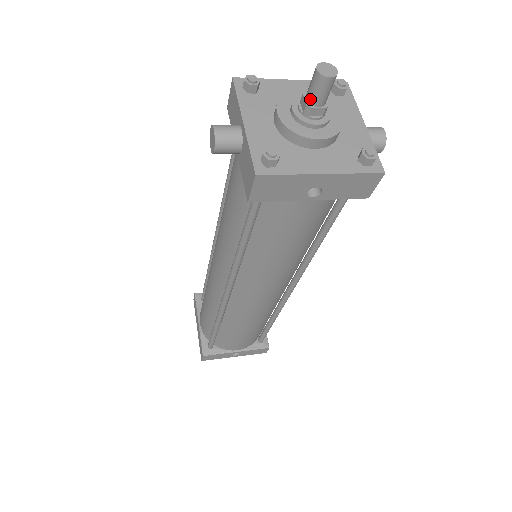
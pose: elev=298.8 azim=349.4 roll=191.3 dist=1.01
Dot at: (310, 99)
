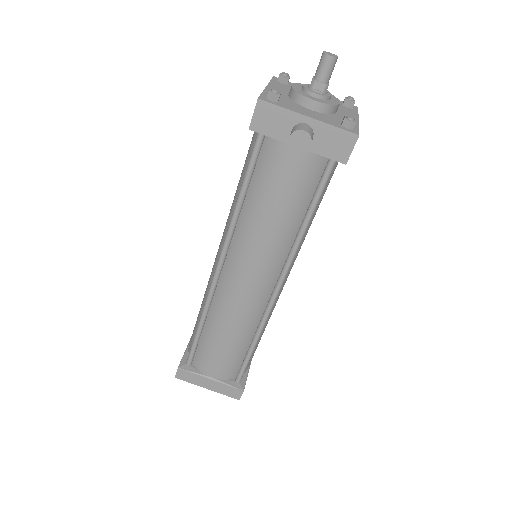
Dot at: (326, 80)
